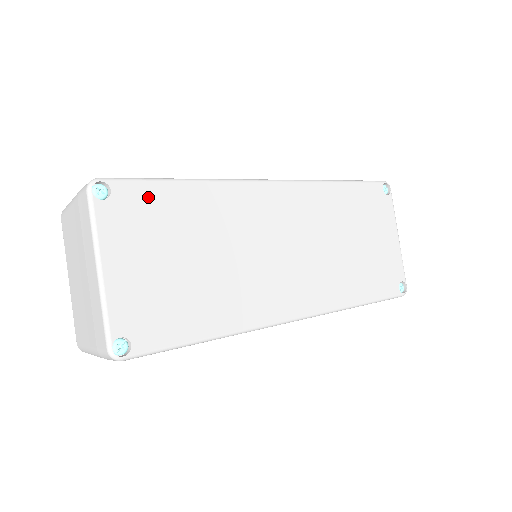
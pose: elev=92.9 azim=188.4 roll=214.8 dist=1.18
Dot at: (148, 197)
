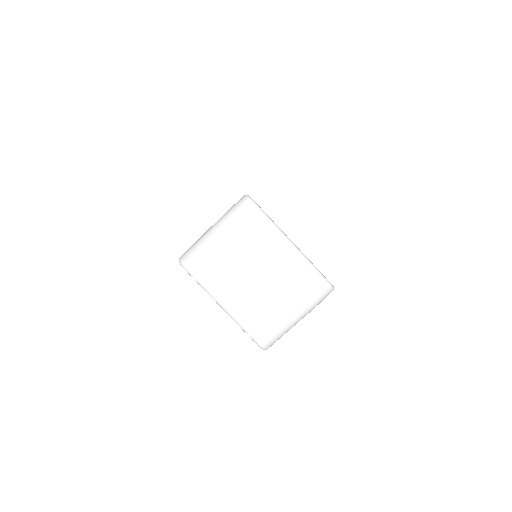
Dot at: occluded
